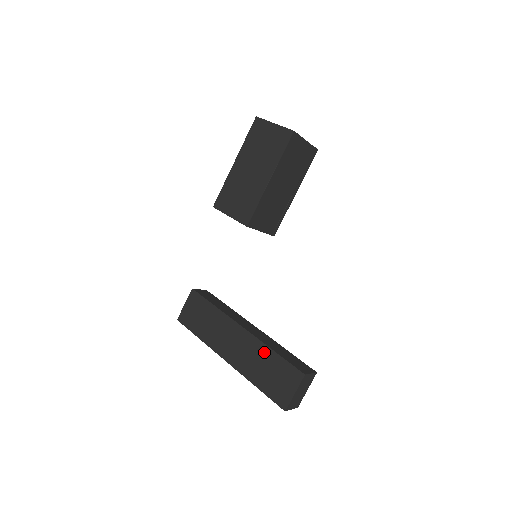
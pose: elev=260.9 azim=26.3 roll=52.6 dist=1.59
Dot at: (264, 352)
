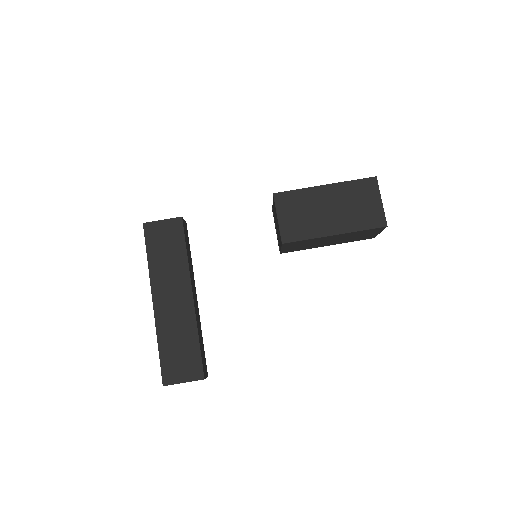
Dot at: (191, 331)
